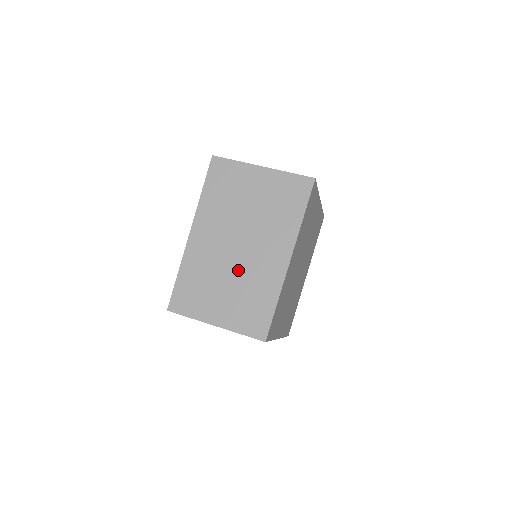
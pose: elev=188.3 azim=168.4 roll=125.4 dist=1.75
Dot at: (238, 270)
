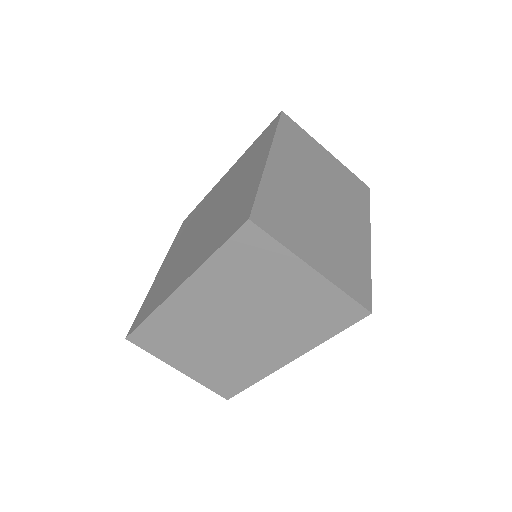
Dot at: (327, 222)
